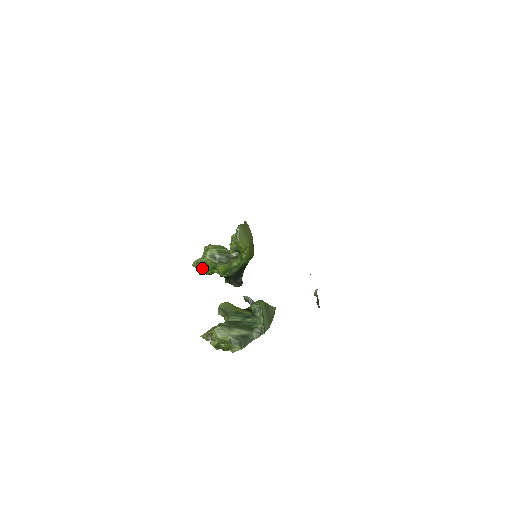
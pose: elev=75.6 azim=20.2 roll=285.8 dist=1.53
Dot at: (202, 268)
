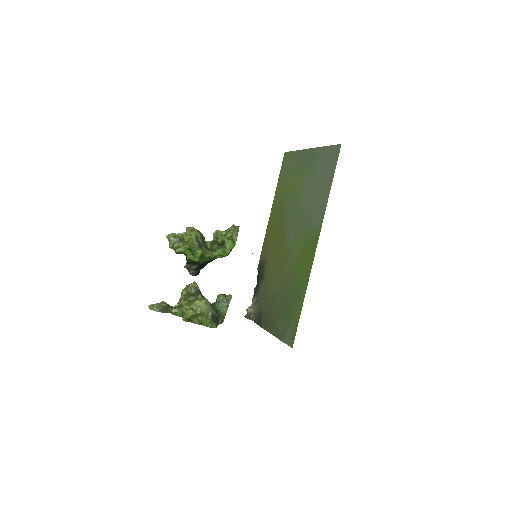
Dot at: (177, 243)
